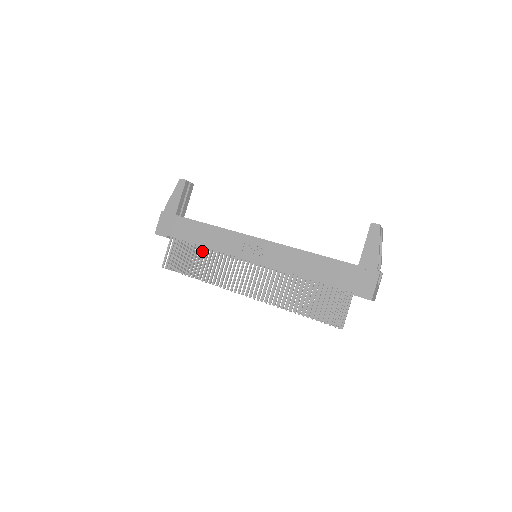
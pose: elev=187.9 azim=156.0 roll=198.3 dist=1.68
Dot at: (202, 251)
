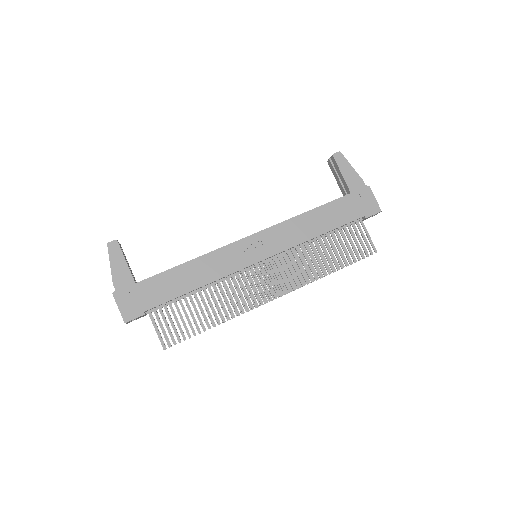
Dot at: (199, 294)
